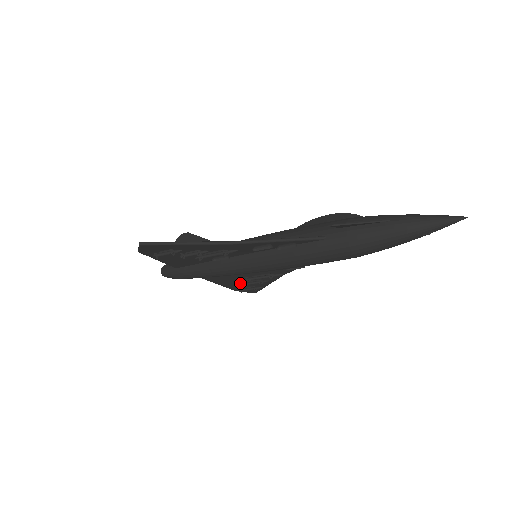
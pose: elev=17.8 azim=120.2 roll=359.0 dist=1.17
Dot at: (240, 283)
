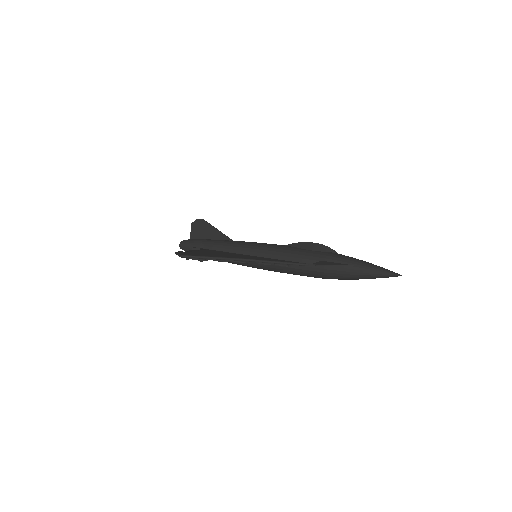
Dot at: occluded
